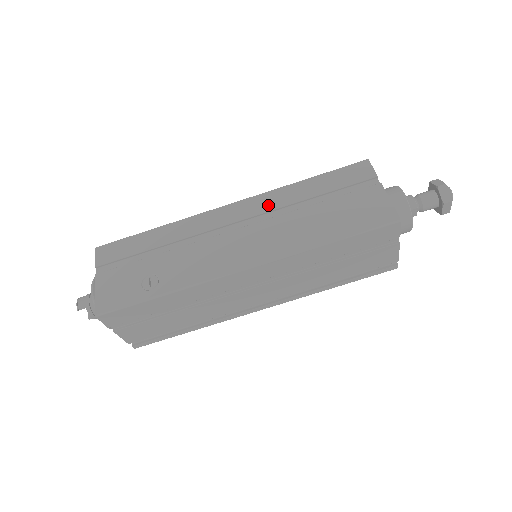
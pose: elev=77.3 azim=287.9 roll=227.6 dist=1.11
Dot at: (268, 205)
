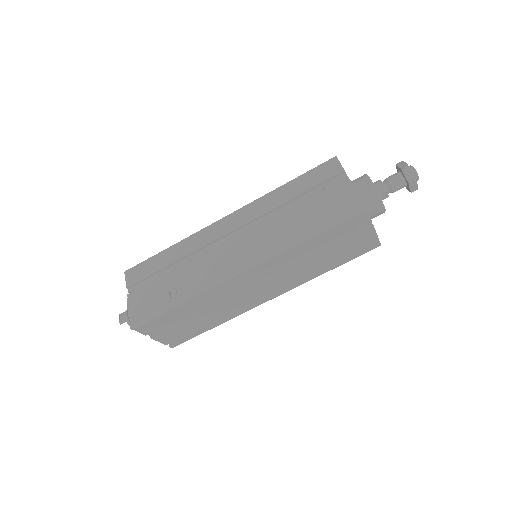
Dot at: (256, 212)
